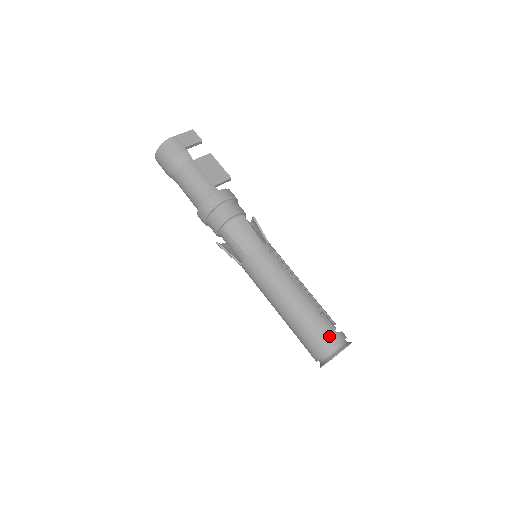
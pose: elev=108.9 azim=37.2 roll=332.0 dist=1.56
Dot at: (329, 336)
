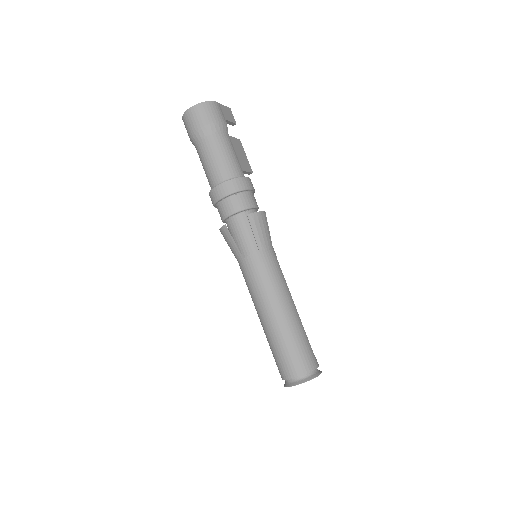
Dot at: (312, 357)
